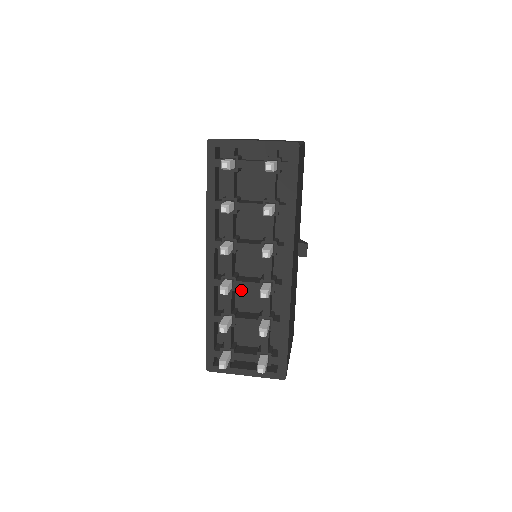
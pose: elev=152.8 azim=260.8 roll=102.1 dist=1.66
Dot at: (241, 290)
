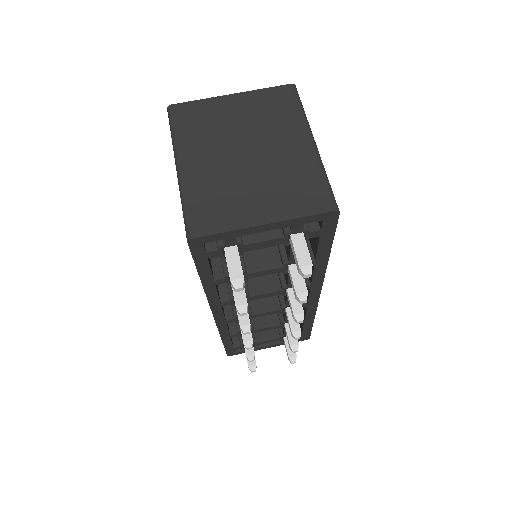
Dot at: occluded
